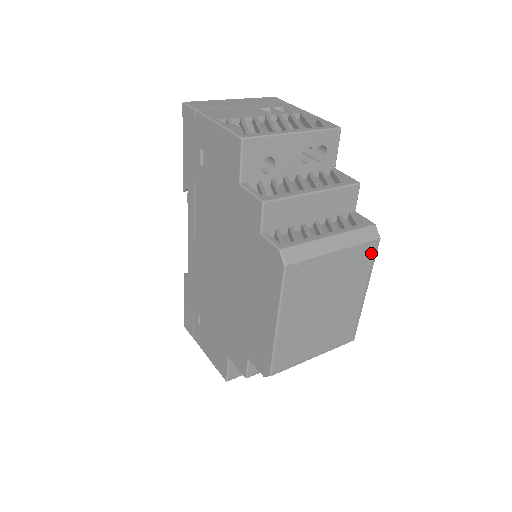
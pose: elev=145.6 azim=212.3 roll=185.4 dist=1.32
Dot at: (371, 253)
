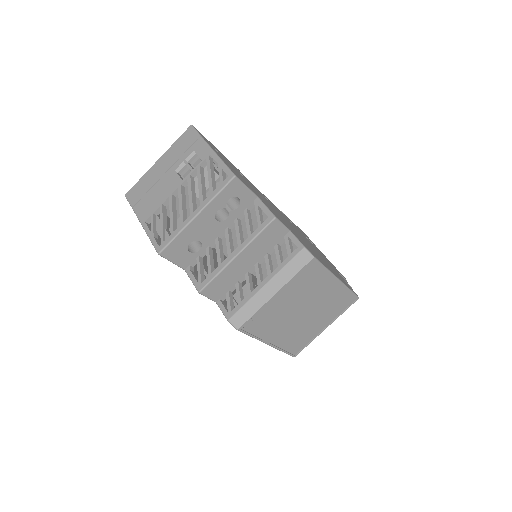
Dot at: (315, 267)
